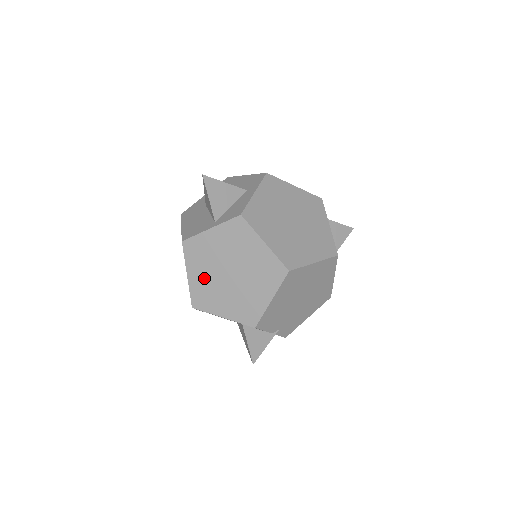
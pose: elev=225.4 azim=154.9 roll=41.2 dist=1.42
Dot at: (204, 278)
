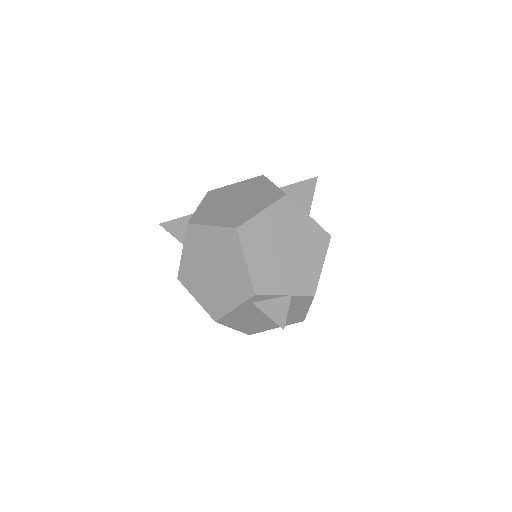
Dot at: (204, 291)
